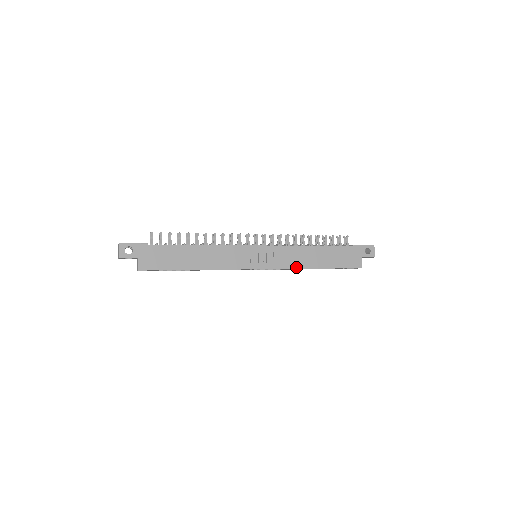
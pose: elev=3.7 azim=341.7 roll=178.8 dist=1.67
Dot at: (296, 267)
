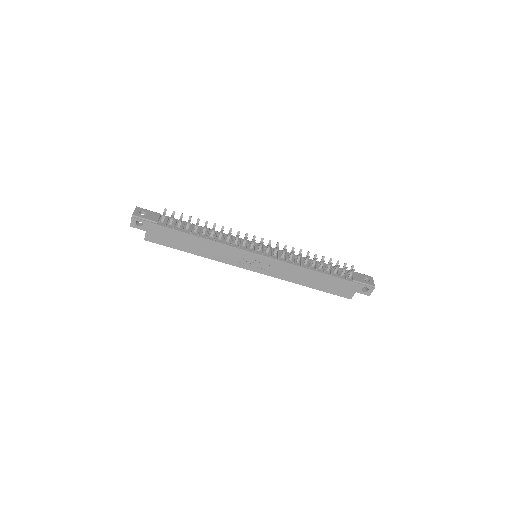
Dot at: (287, 280)
